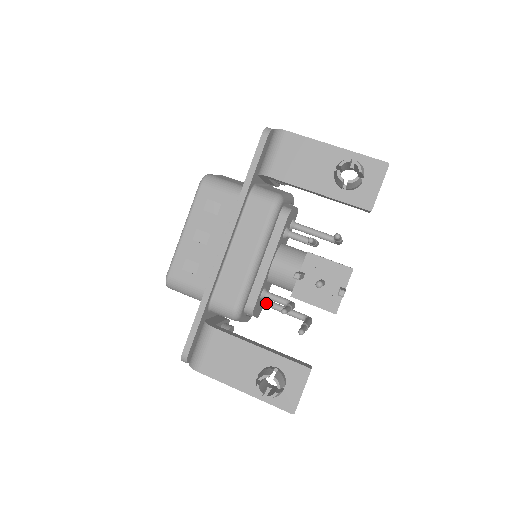
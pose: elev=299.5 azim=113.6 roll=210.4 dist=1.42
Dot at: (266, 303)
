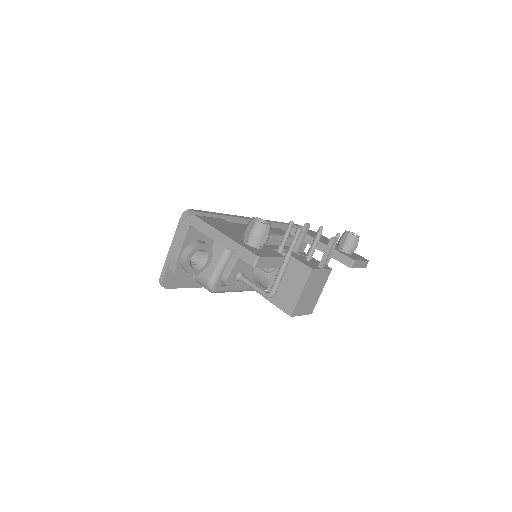
Dot at: (243, 275)
